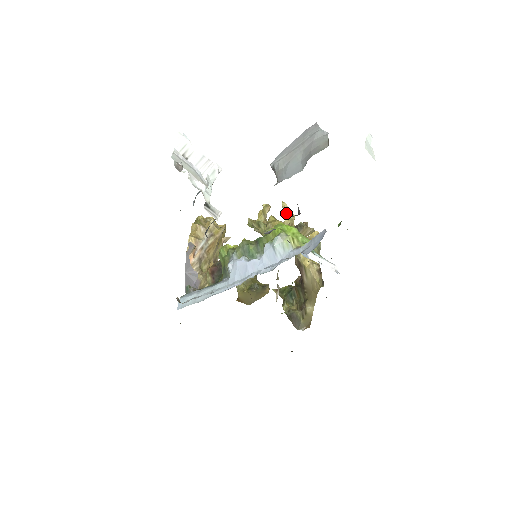
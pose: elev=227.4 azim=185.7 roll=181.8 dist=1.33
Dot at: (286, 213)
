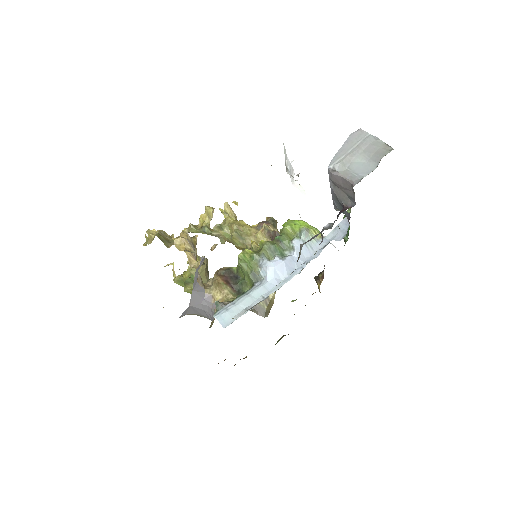
Dot at: (230, 212)
